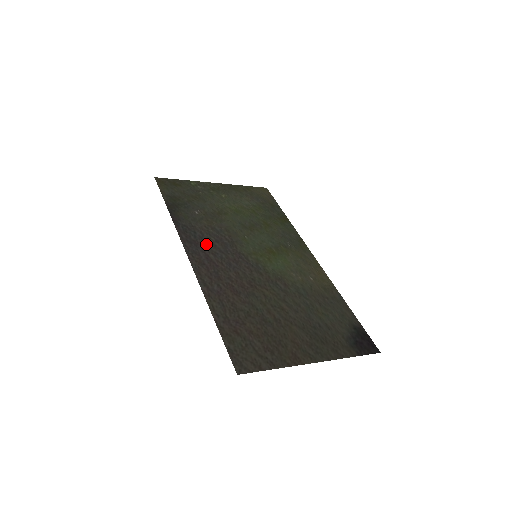
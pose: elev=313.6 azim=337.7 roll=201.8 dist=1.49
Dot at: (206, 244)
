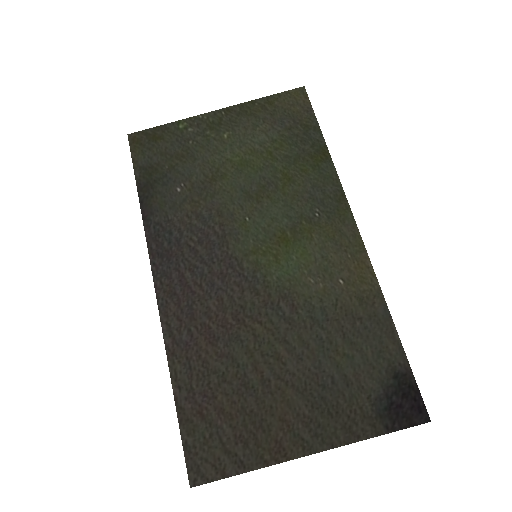
Dot at: (183, 253)
